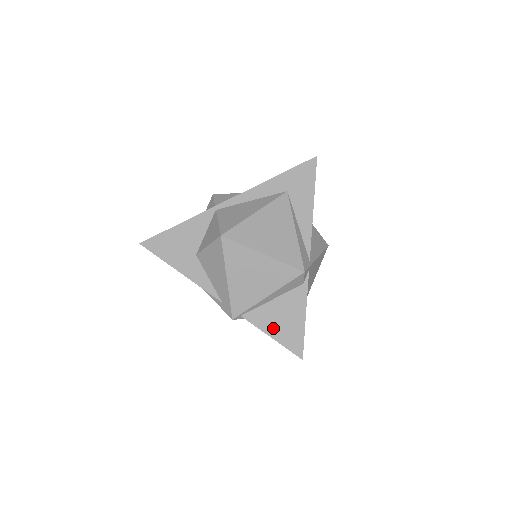
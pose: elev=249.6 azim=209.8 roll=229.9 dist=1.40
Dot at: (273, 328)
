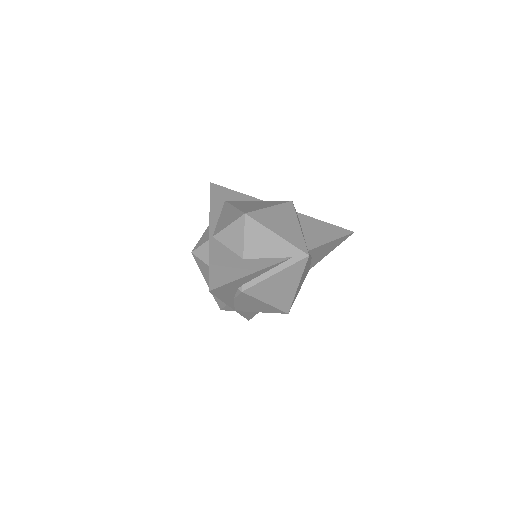
Dot at: (325, 238)
